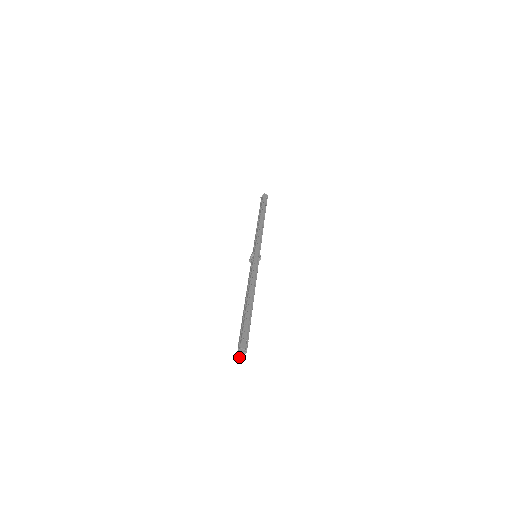
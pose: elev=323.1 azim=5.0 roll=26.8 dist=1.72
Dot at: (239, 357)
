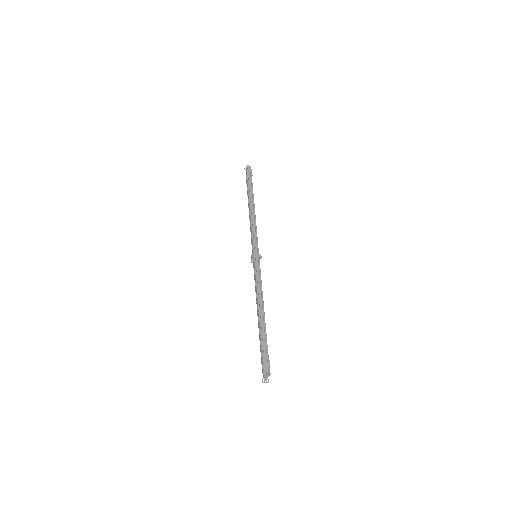
Dot at: (266, 378)
